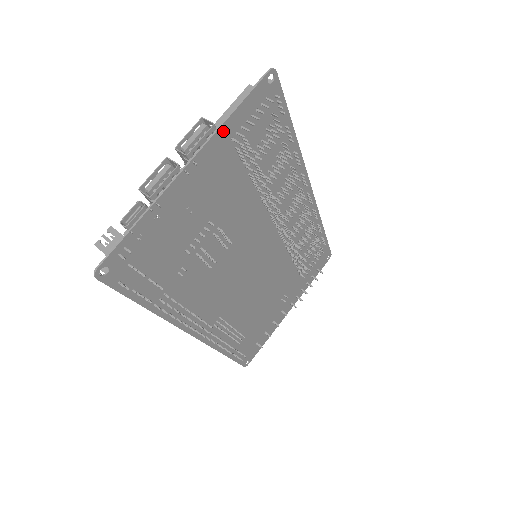
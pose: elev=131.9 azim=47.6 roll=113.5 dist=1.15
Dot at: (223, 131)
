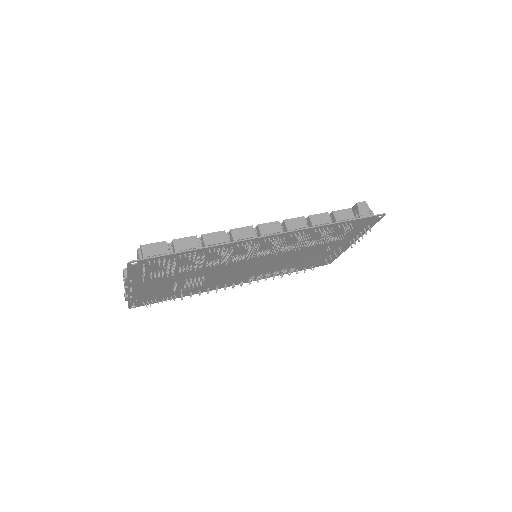
Dot at: (130, 282)
